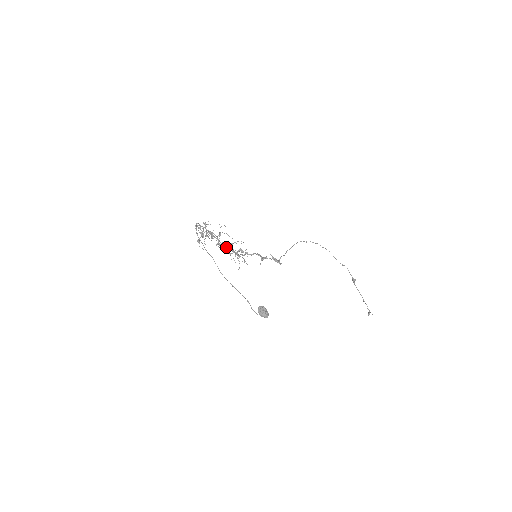
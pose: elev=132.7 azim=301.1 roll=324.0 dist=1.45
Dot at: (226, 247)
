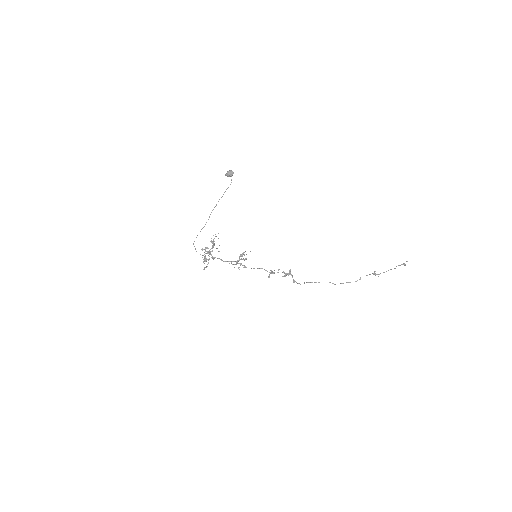
Dot at: occluded
